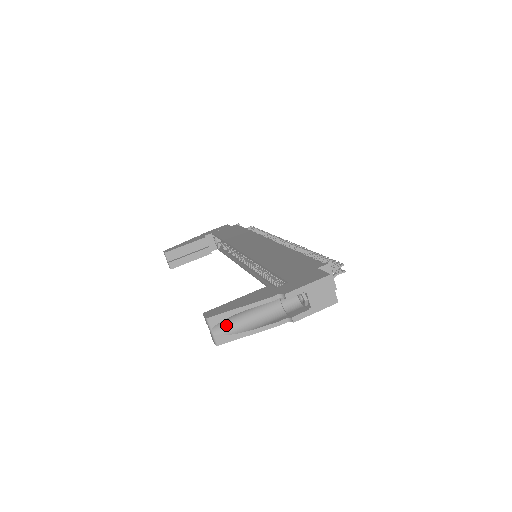
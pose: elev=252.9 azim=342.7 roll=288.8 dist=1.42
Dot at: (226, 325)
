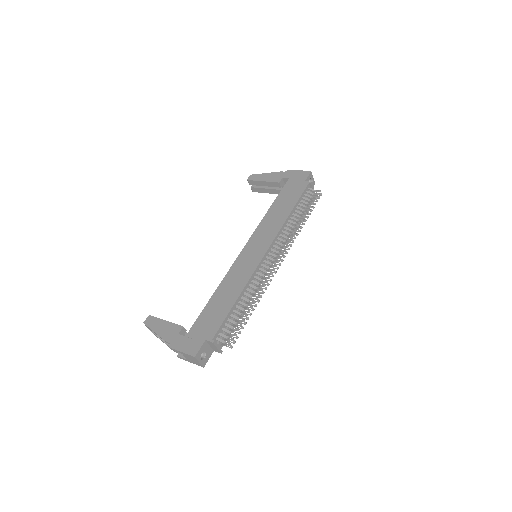
Dot at: occluded
